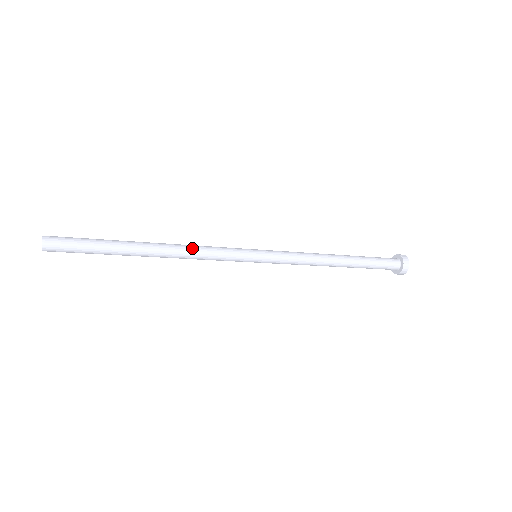
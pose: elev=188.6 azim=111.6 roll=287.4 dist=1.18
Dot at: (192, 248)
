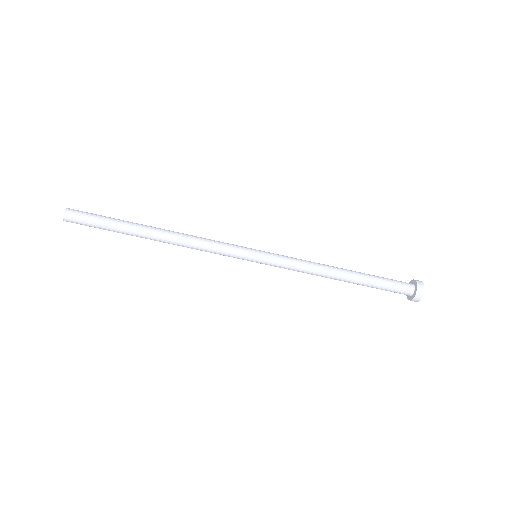
Dot at: (194, 236)
